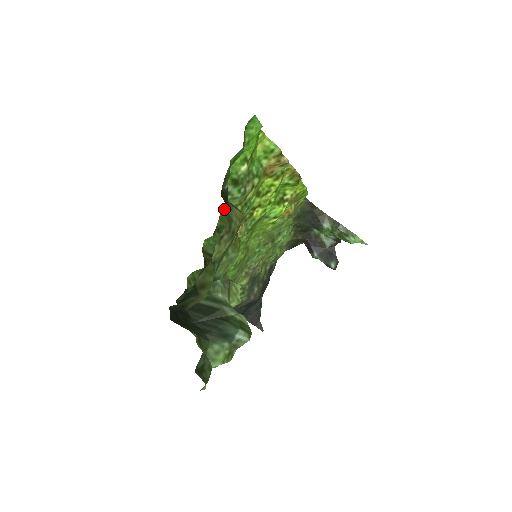
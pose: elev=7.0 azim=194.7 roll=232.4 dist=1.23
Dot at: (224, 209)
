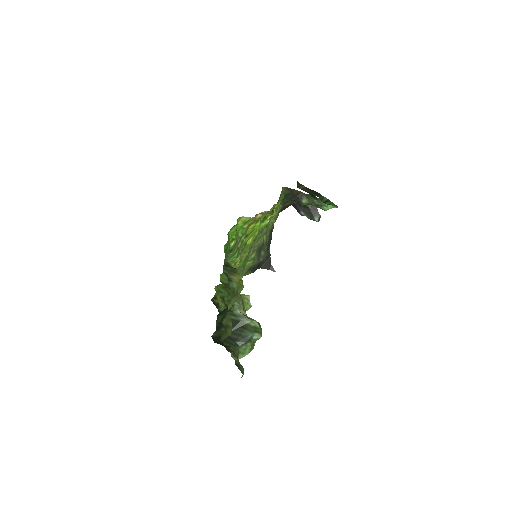
Dot at: occluded
